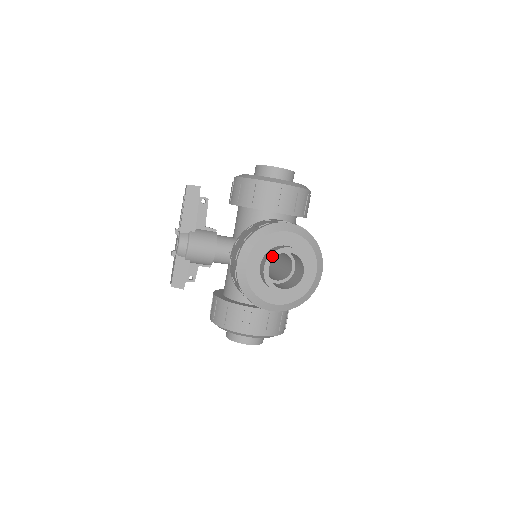
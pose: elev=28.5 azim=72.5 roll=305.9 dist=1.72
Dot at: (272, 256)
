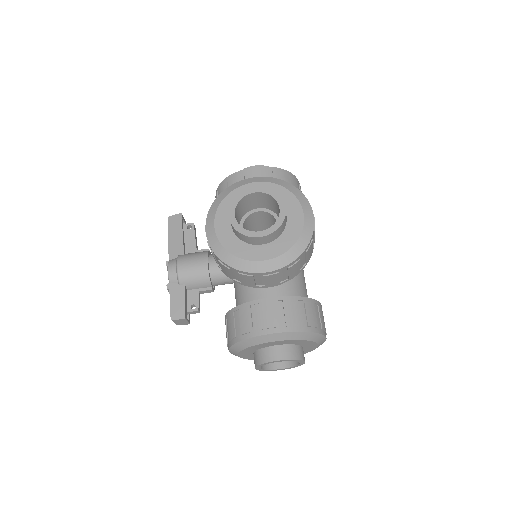
Dot at: (235, 202)
